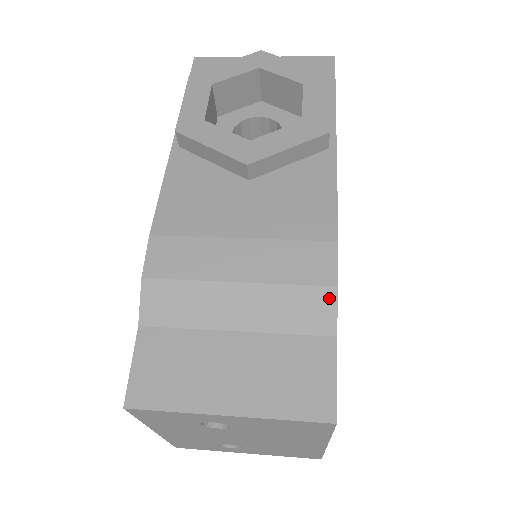
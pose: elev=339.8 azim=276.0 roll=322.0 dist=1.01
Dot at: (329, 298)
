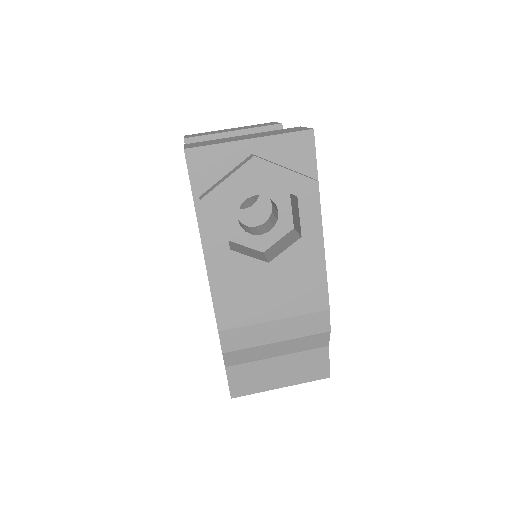
Dot at: (326, 336)
